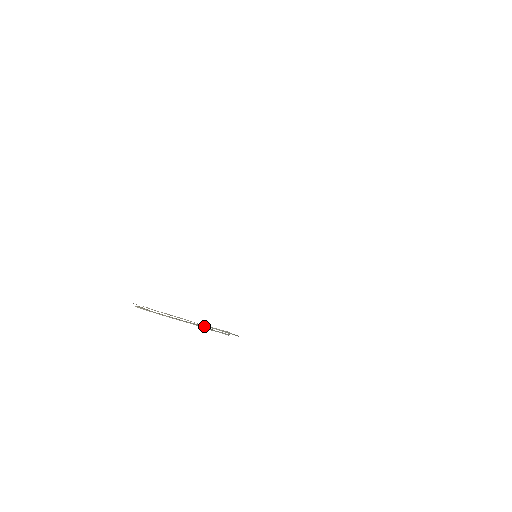
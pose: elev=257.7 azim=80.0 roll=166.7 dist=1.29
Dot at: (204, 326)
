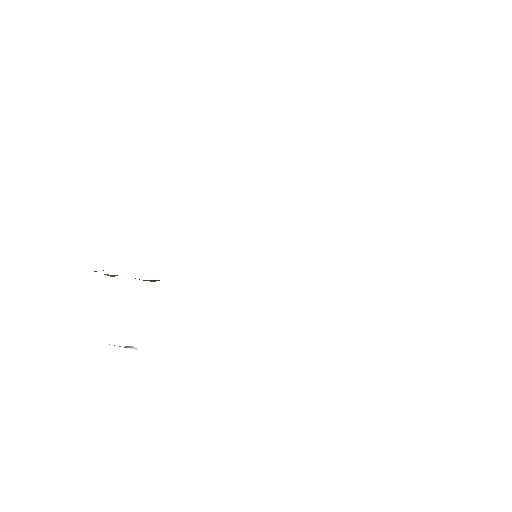
Dot at: occluded
